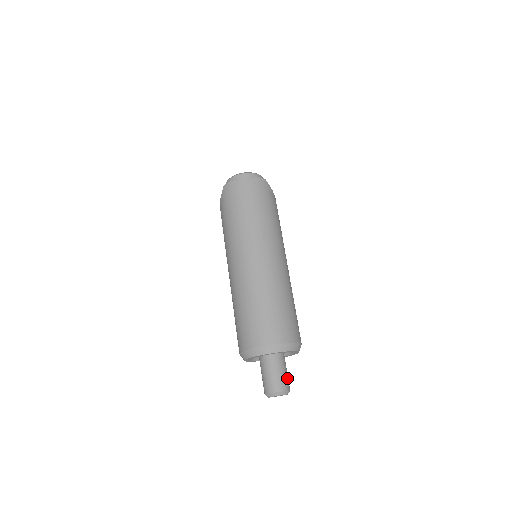
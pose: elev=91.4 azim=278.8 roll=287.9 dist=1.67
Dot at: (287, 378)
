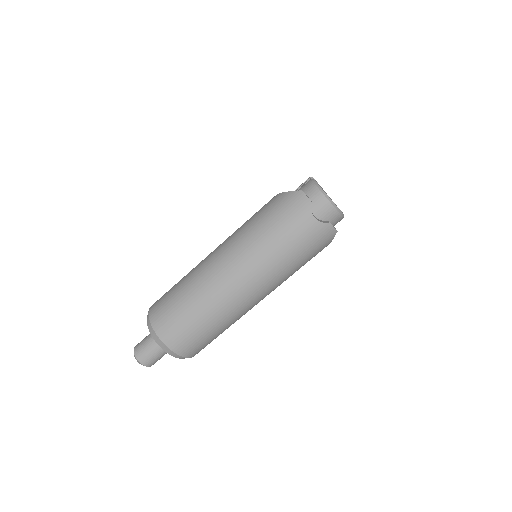
Dot at: (159, 359)
